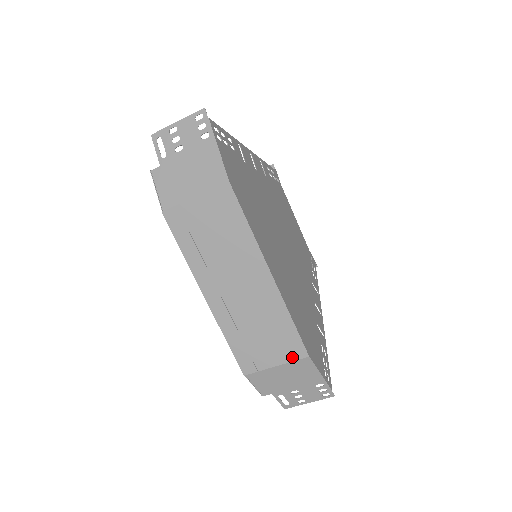
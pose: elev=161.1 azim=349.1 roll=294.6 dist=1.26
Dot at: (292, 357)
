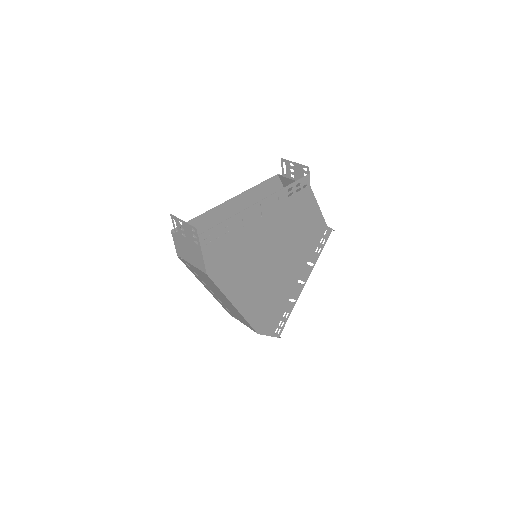
Dot at: (250, 328)
